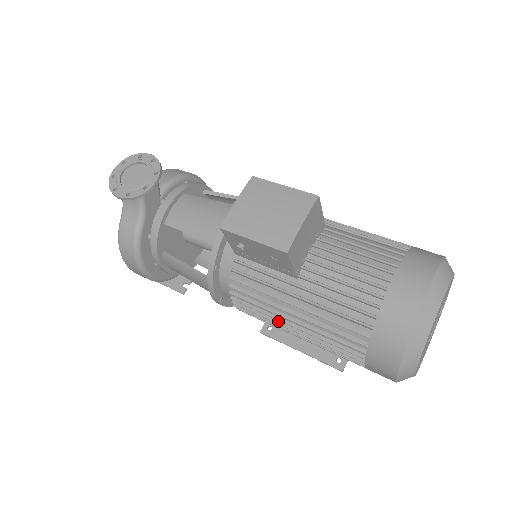
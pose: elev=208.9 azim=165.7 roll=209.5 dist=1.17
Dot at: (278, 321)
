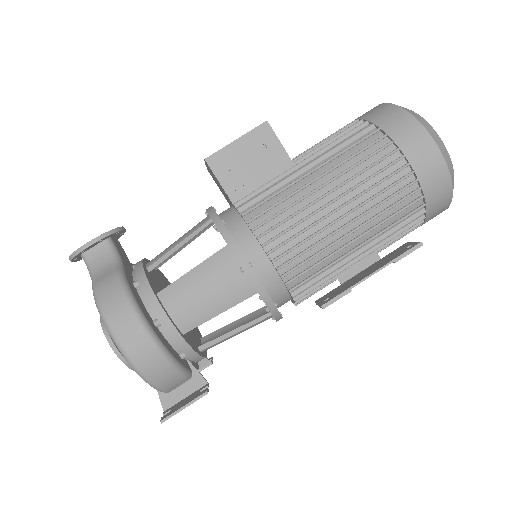
Dot at: (315, 211)
